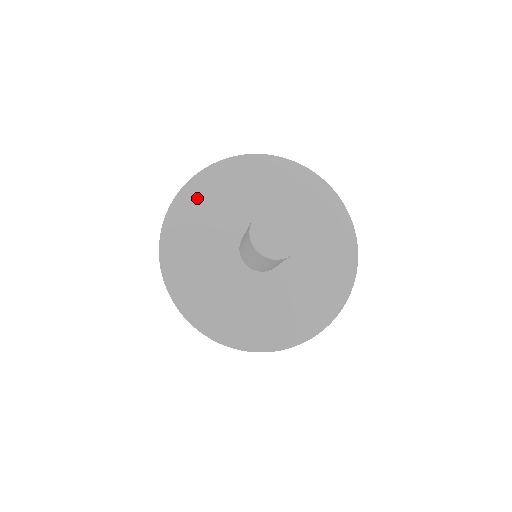
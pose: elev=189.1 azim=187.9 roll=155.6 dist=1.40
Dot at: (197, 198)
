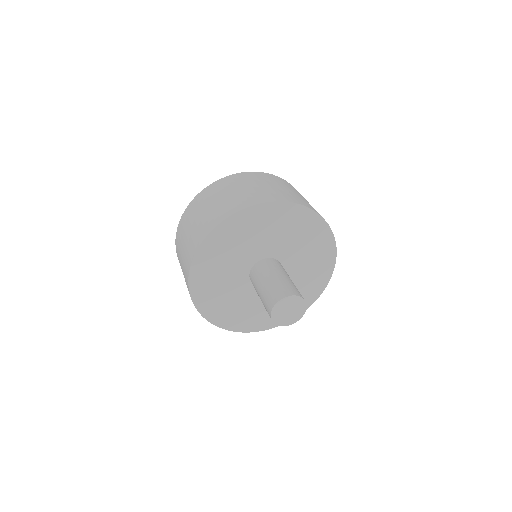
Dot at: (204, 271)
